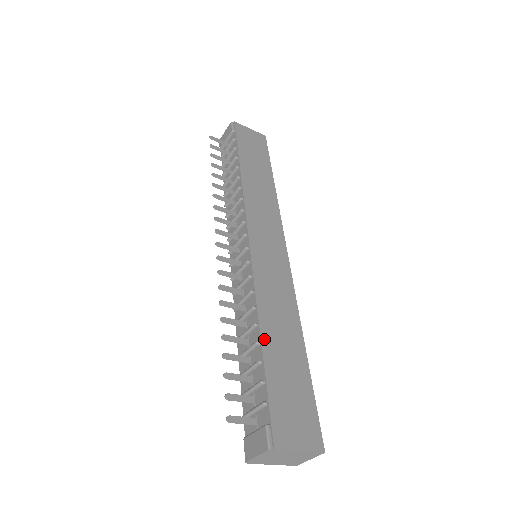
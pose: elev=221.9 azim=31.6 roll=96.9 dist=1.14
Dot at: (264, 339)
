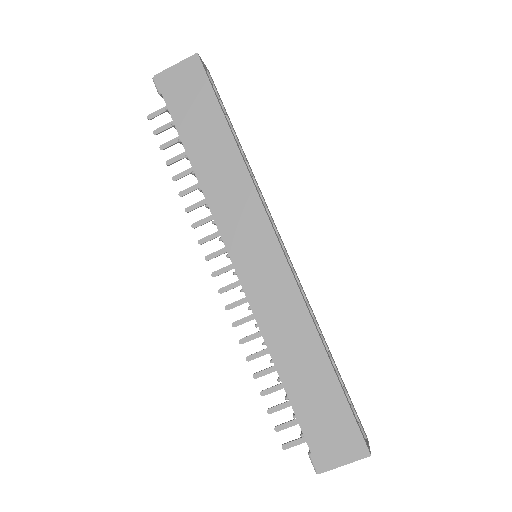
Dot at: (282, 376)
